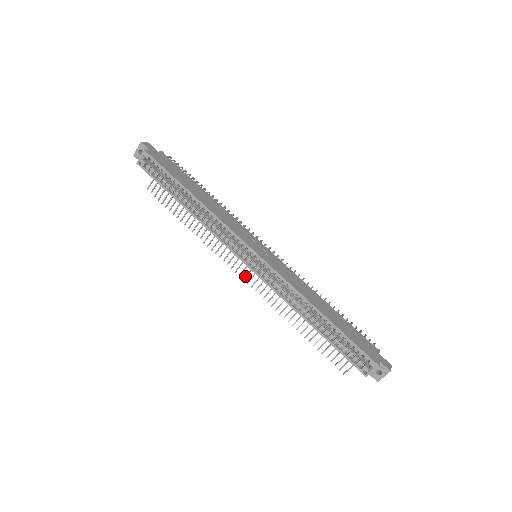
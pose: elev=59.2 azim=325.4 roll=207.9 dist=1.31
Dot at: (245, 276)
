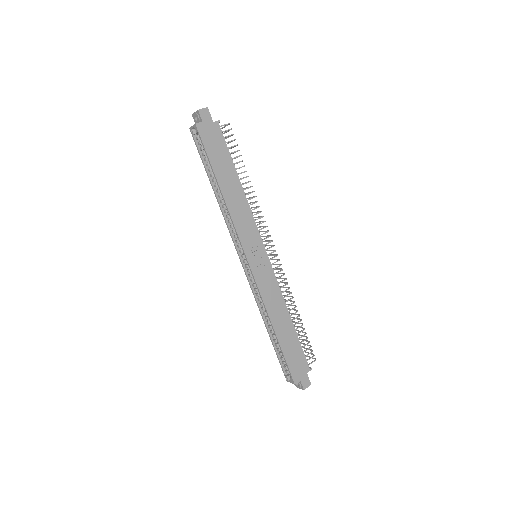
Dot at: occluded
